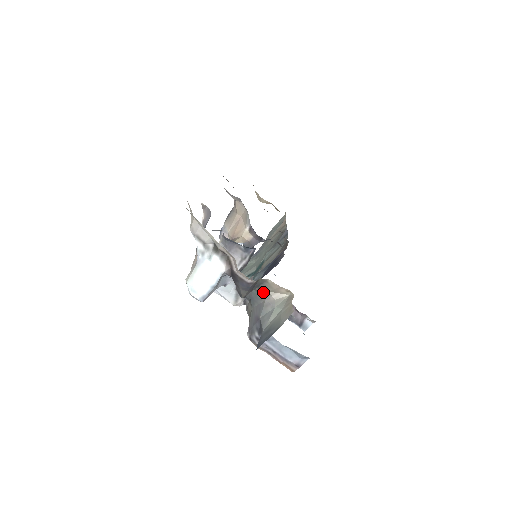
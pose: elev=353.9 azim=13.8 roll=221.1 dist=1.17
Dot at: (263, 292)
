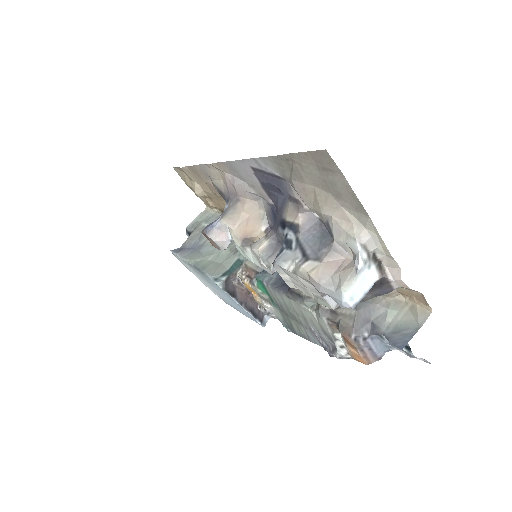
Dot at: (377, 296)
